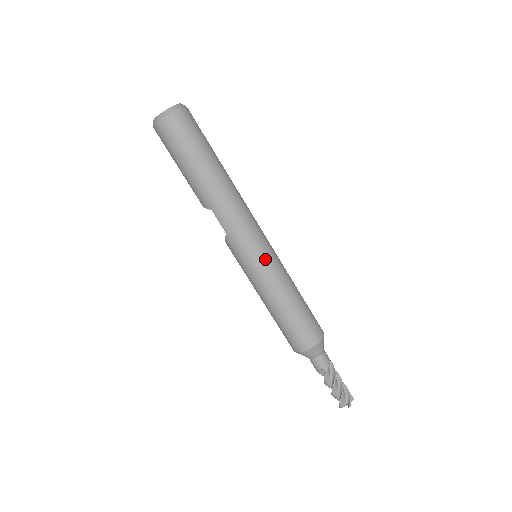
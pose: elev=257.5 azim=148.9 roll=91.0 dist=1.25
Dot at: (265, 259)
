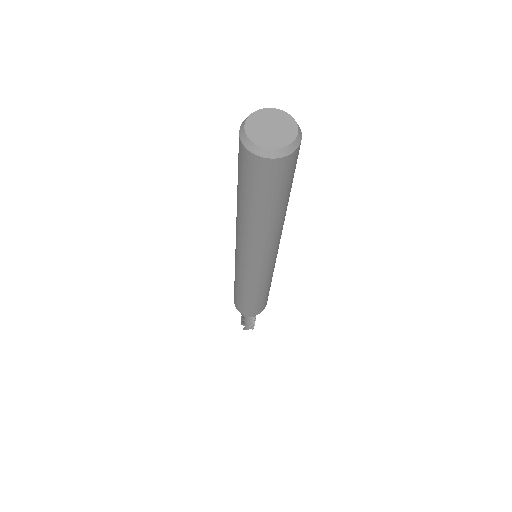
Dot at: (247, 275)
